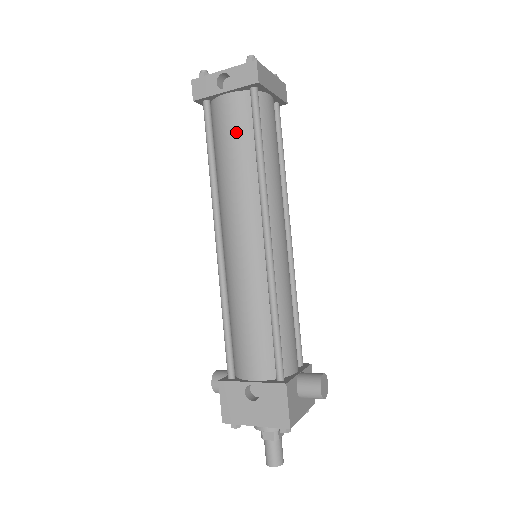
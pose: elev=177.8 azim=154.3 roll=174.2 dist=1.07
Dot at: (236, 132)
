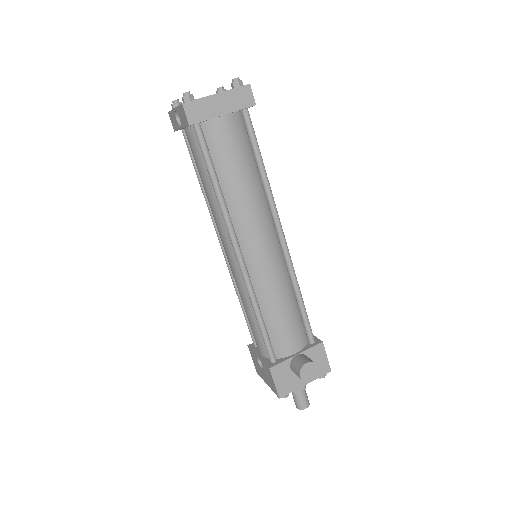
Dot at: (199, 164)
